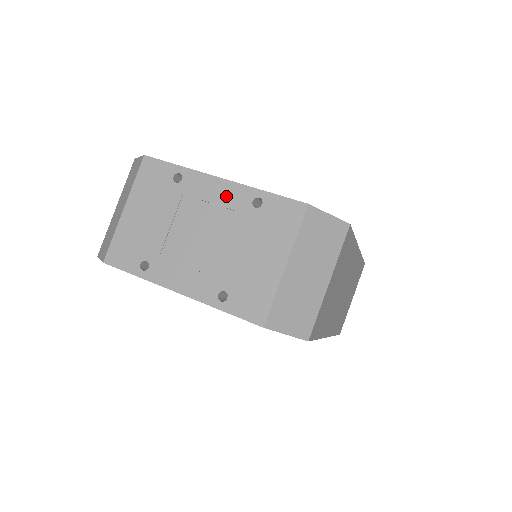
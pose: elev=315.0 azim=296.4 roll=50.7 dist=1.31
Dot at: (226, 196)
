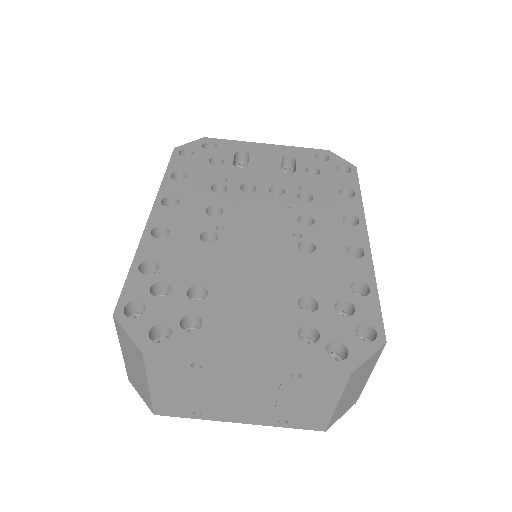
Dot at: (259, 374)
